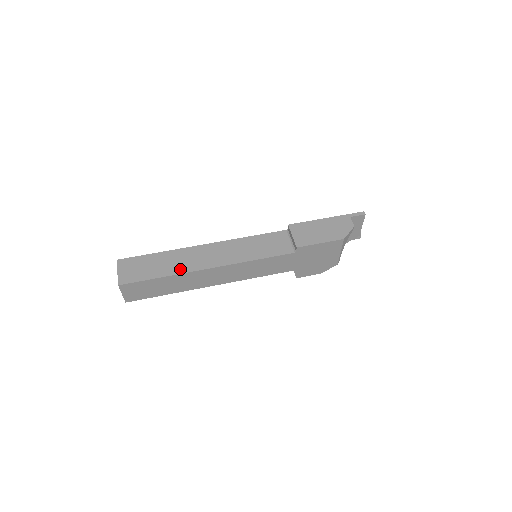
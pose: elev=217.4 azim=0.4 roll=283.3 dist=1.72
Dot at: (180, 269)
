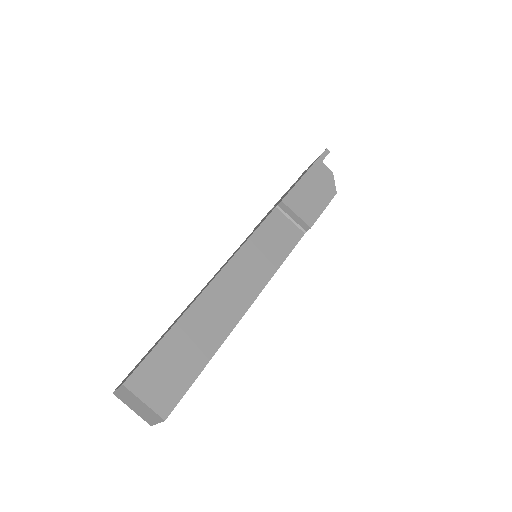
Dot at: (218, 335)
